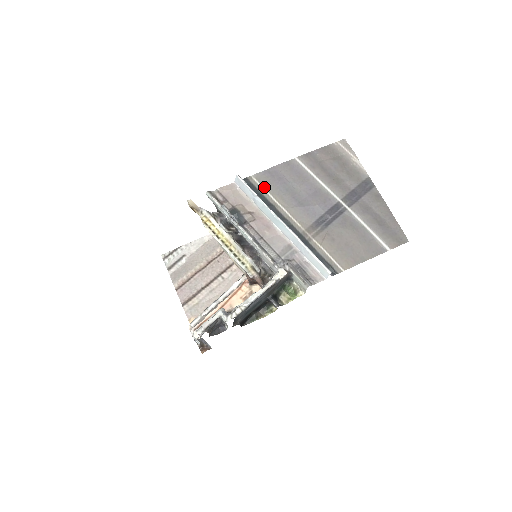
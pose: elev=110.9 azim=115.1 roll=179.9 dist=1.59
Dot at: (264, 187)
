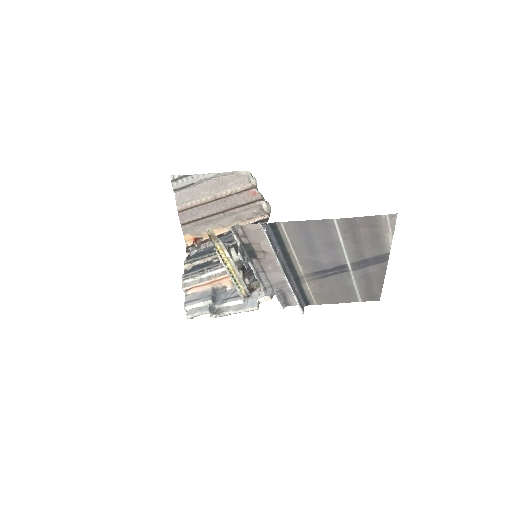
Dot at: (288, 235)
